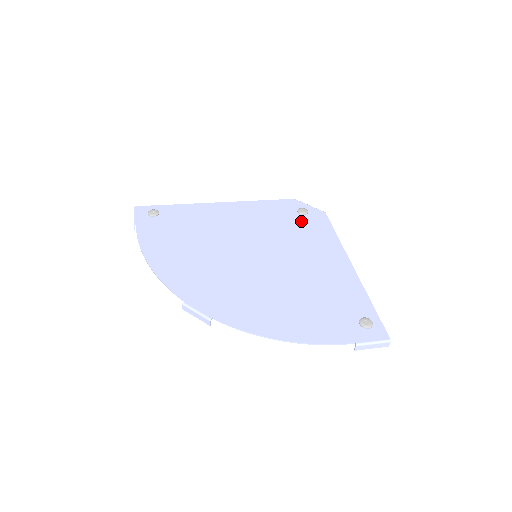
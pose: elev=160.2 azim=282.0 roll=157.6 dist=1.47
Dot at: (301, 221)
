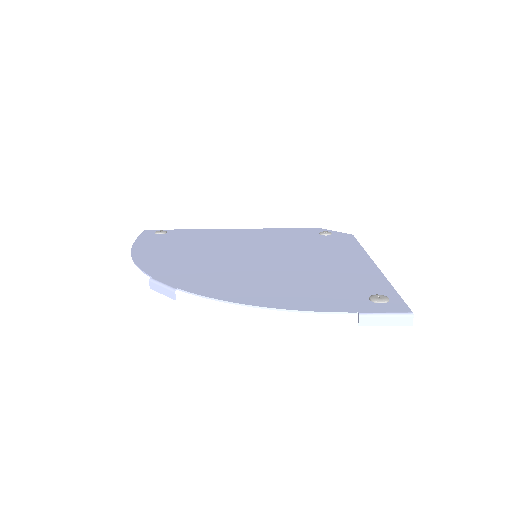
Dot at: (321, 238)
